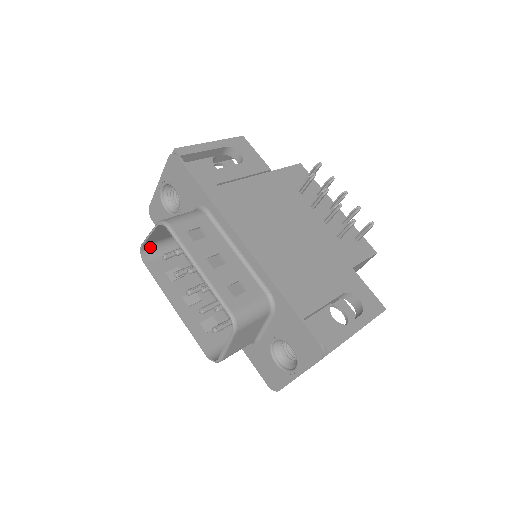
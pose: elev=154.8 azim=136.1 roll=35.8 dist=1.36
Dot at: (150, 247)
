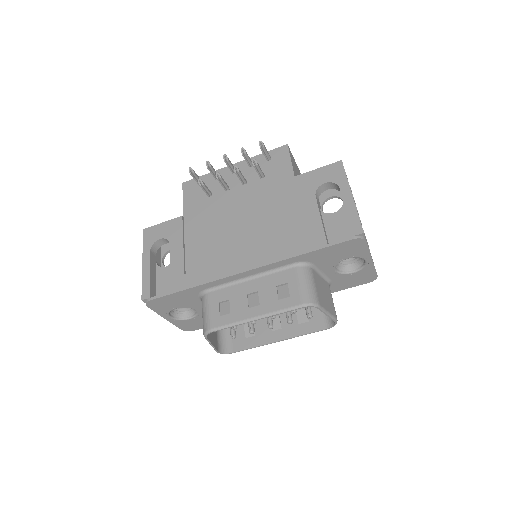
Dot at: (220, 344)
